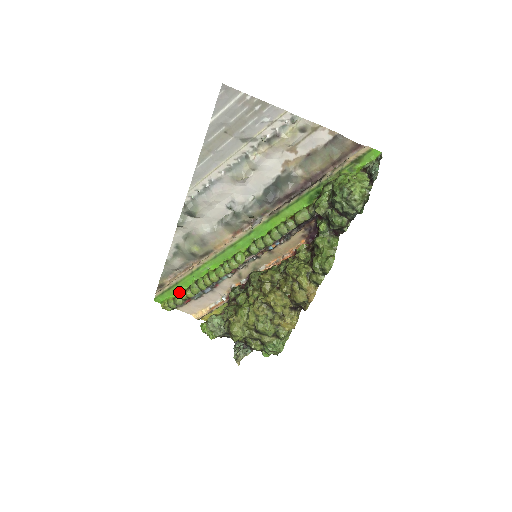
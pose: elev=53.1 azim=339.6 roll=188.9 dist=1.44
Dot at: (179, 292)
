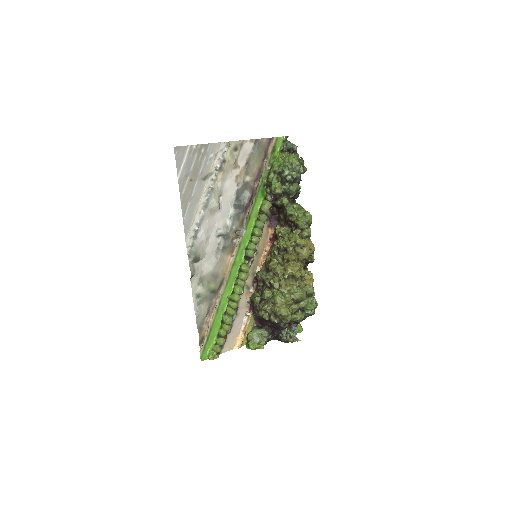
Dot at: (216, 336)
